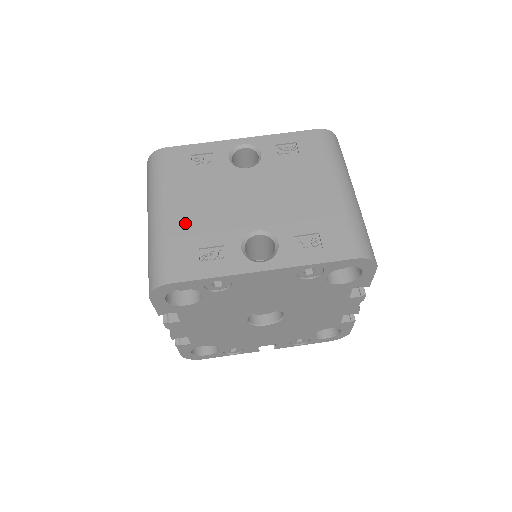
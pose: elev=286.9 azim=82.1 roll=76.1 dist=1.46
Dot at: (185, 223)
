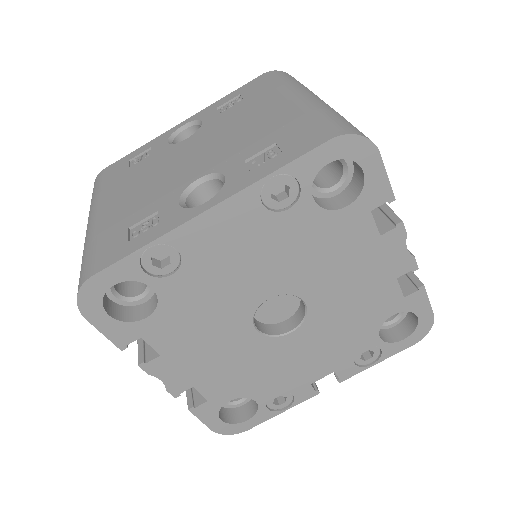
Dot at: (116, 214)
